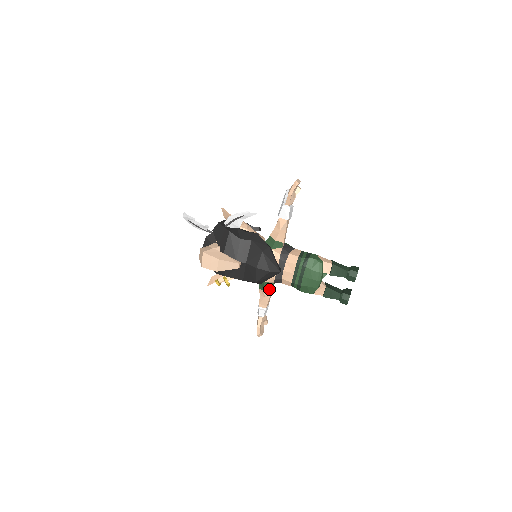
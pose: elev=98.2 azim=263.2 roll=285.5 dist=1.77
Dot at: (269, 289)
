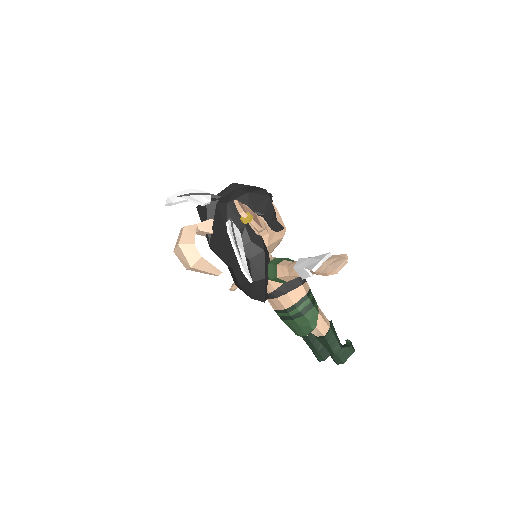
Dot at: occluded
